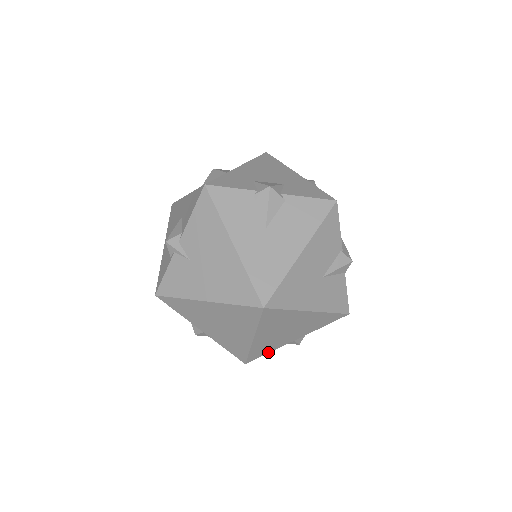
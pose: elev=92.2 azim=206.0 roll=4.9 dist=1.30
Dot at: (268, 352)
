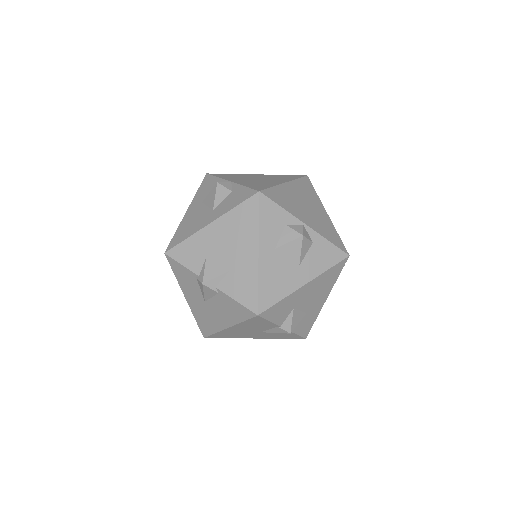
Dot at: occluded
